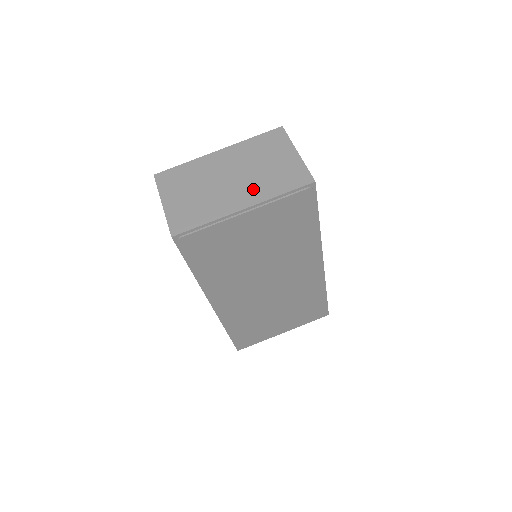
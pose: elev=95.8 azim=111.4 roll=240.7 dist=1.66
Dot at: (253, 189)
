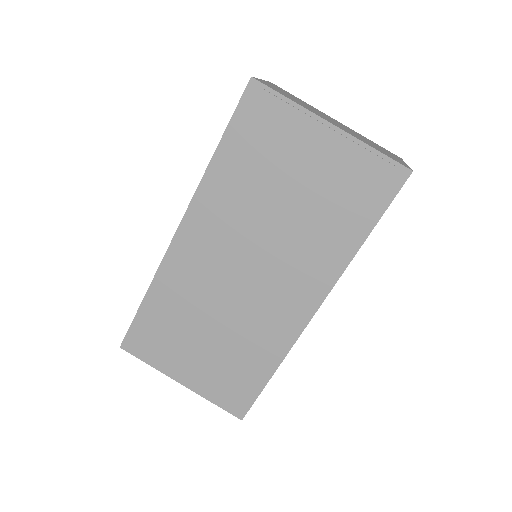
Dot at: (350, 132)
